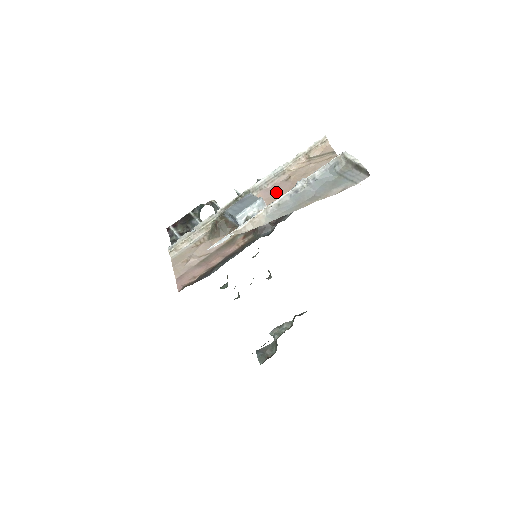
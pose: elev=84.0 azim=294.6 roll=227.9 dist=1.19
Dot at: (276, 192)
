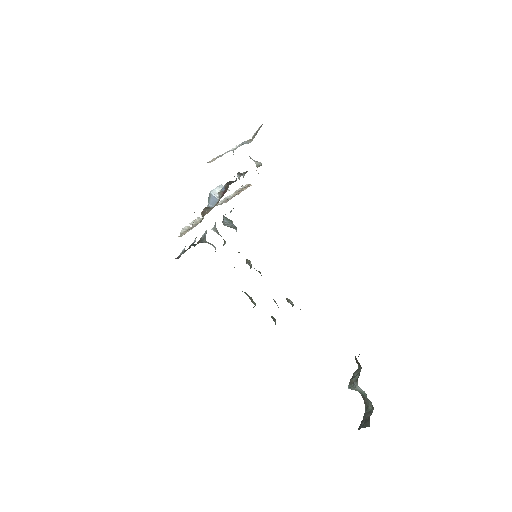
Dot at: occluded
